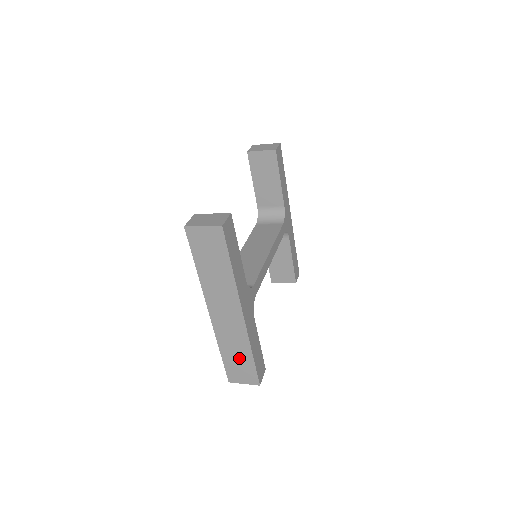
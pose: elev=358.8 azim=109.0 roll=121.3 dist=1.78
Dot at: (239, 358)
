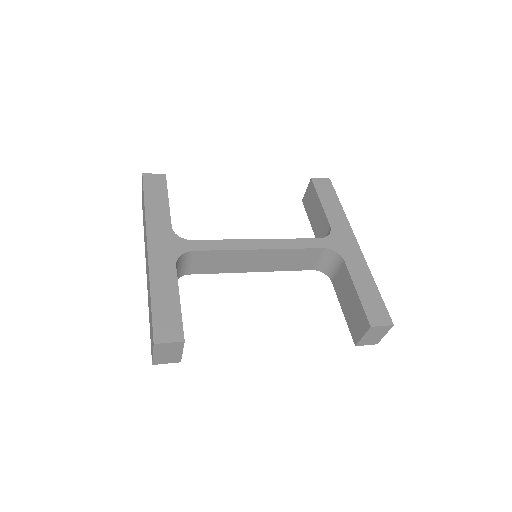
Dot at: (150, 312)
